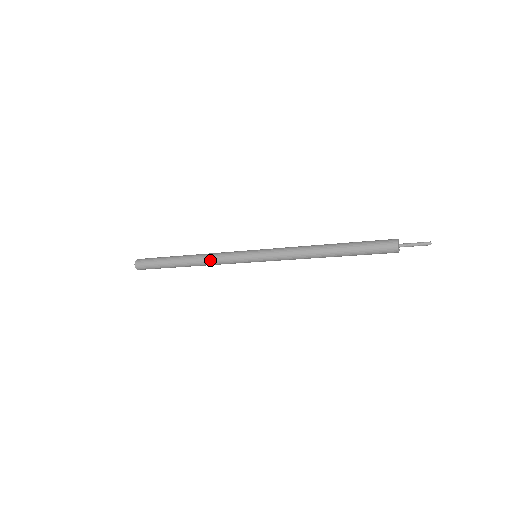
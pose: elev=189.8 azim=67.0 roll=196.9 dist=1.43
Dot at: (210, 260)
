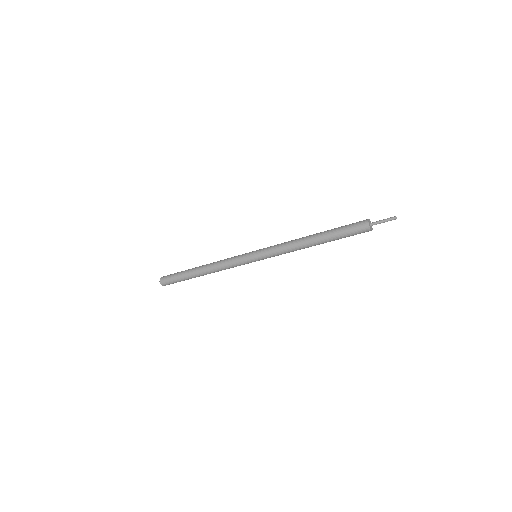
Dot at: (219, 263)
